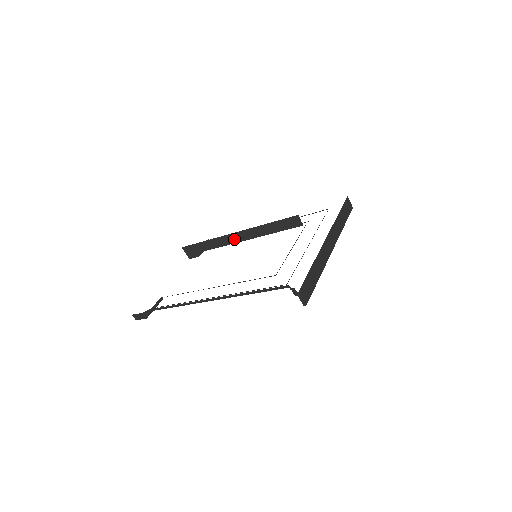
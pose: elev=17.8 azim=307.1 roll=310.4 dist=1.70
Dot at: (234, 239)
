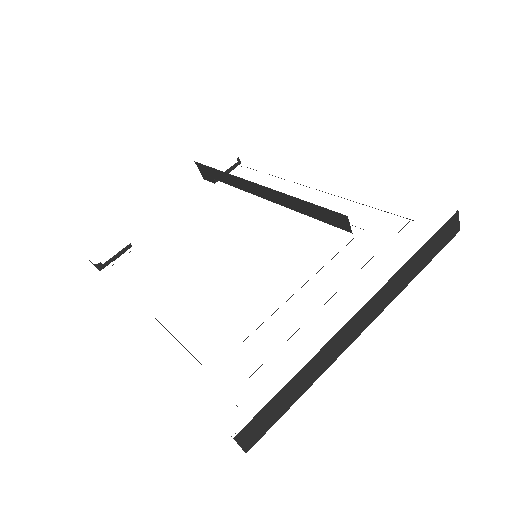
Dot at: (255, 190)
